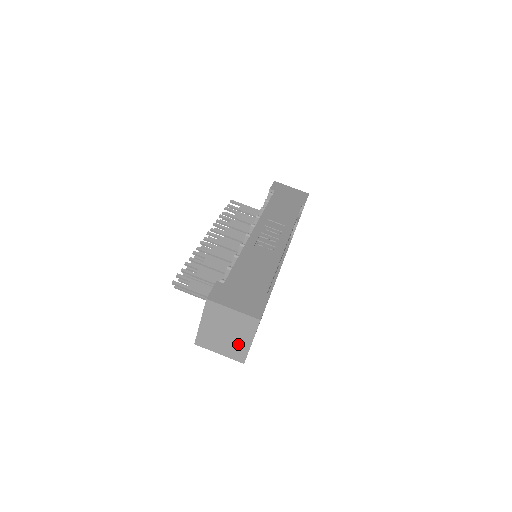
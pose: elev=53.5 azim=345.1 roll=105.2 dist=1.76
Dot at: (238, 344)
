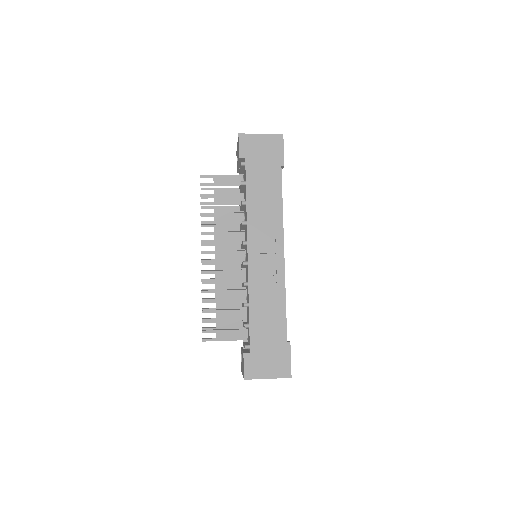
Dot at: occluded
